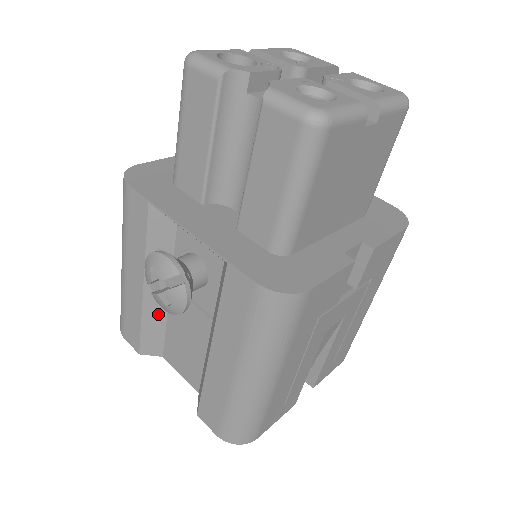
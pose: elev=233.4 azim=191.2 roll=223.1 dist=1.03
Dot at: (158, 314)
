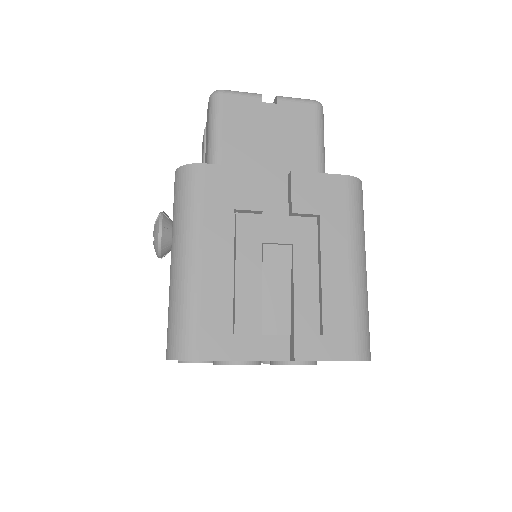
Dot at: occluded
